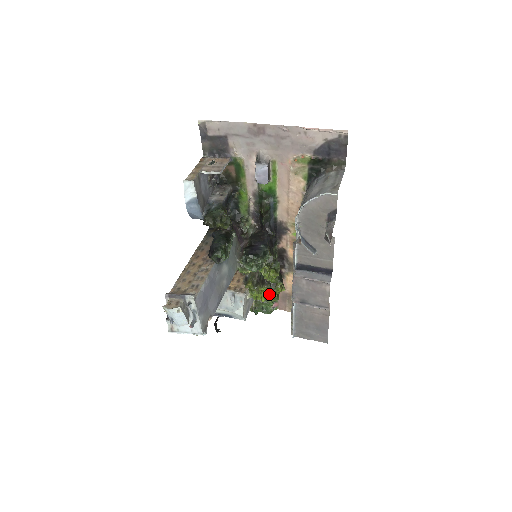
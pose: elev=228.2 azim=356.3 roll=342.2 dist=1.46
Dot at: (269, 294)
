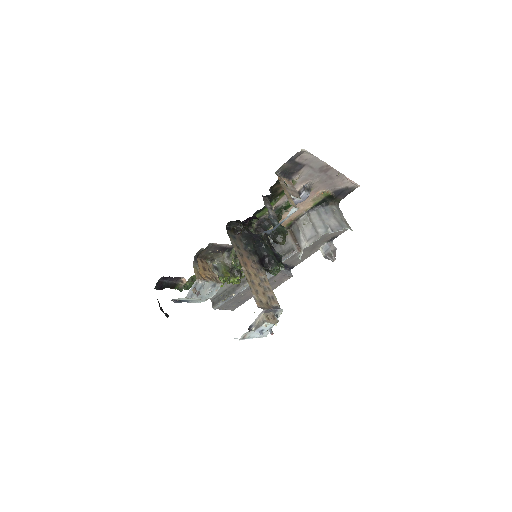
Dot at: (237, 282)
